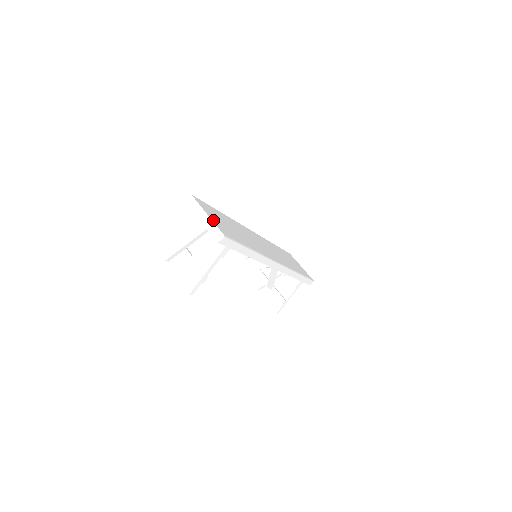
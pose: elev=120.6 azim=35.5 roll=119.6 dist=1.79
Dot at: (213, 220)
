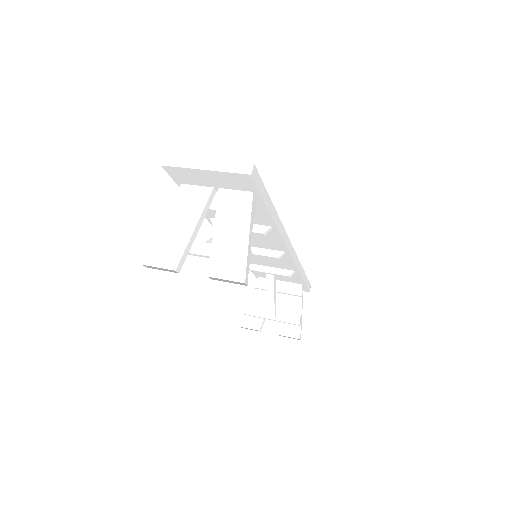
Dot at: (220, 162)
